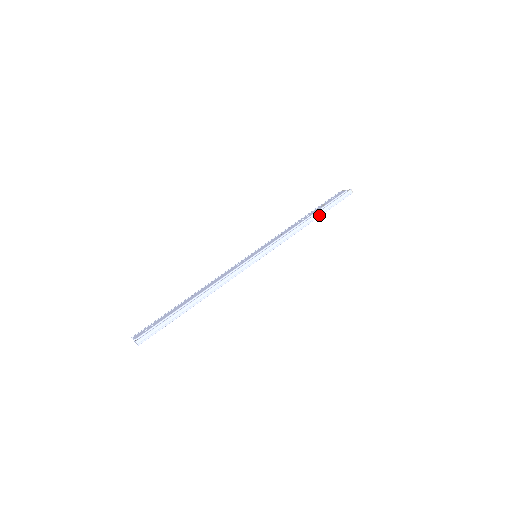
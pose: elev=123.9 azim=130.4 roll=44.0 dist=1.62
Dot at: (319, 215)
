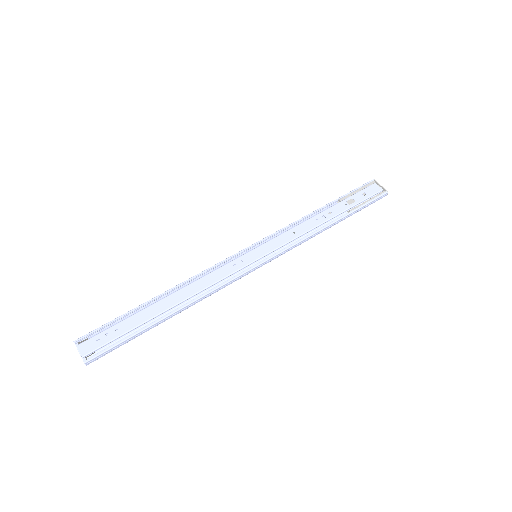
Dot at: (343, 219)
